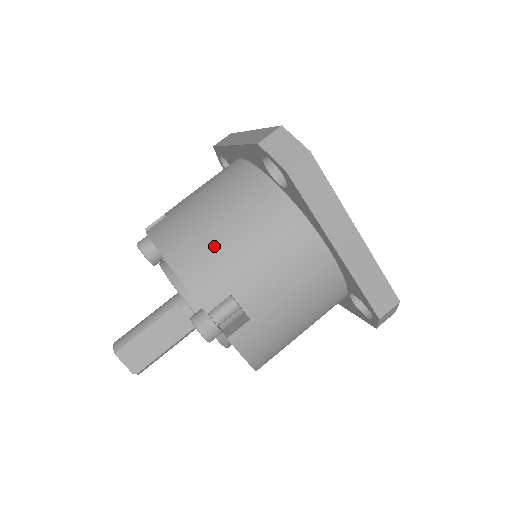
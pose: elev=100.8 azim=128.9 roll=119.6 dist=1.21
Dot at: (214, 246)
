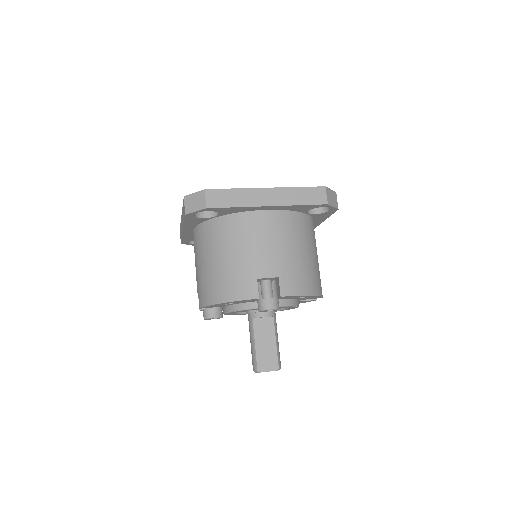
Dot at: (226, 272)
